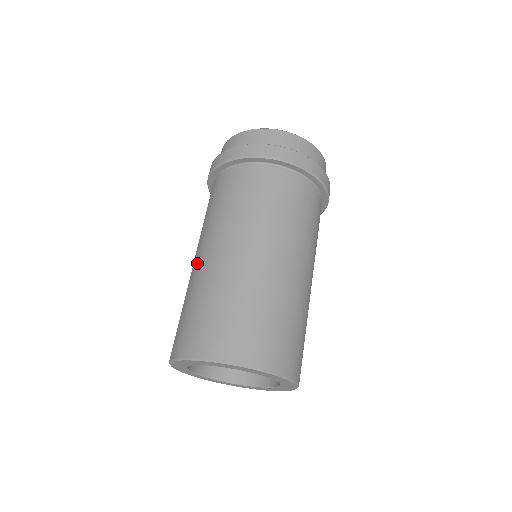
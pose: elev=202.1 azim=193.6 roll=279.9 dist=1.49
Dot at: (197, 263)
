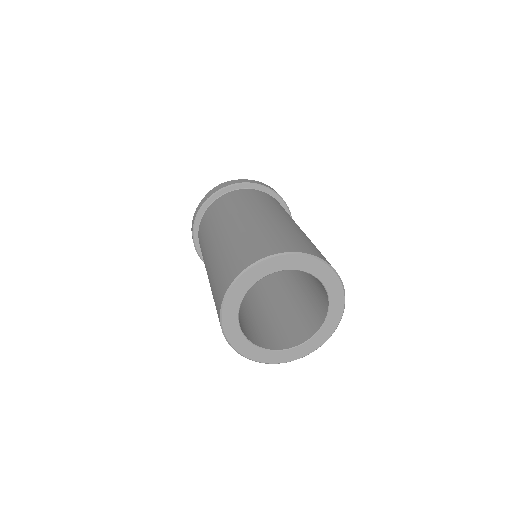
Dot at: occluded
